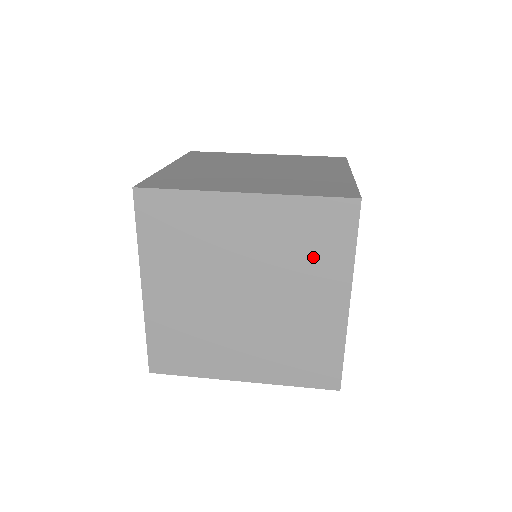
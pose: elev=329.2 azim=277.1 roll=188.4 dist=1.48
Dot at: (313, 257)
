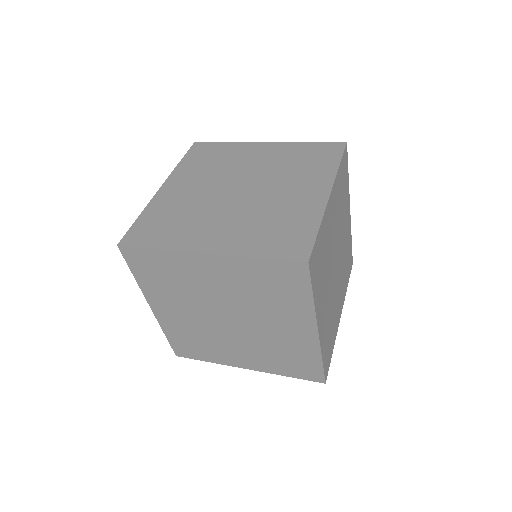
Dot at: (277, 300)
